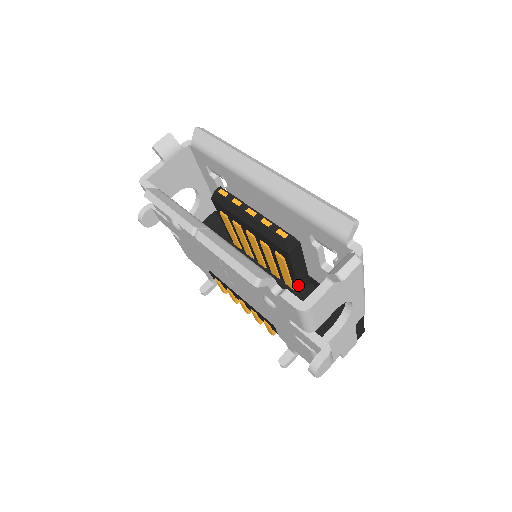
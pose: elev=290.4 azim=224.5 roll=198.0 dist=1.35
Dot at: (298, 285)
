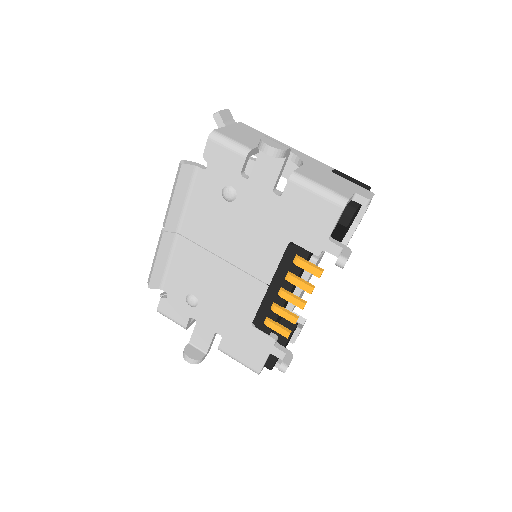
Dot at: occluded
